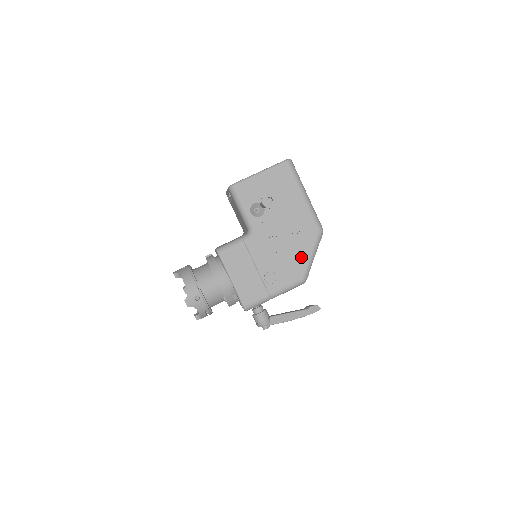
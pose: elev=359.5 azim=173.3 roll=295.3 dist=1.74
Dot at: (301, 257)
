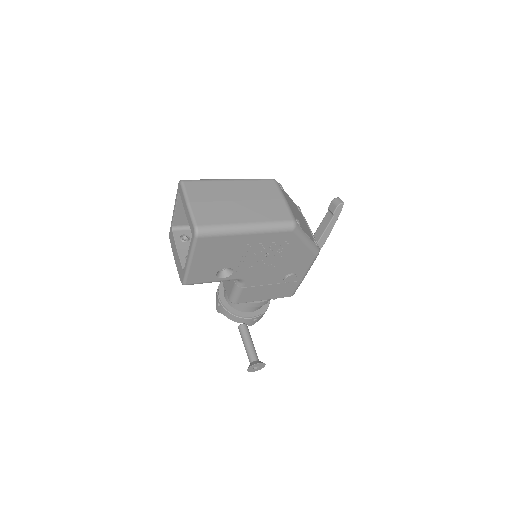
Dot at: (298, 252)
